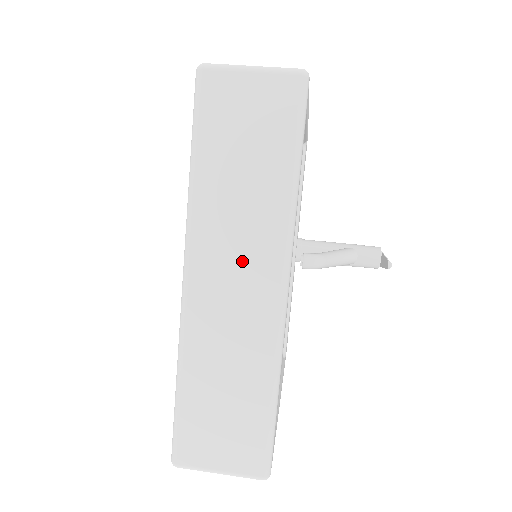
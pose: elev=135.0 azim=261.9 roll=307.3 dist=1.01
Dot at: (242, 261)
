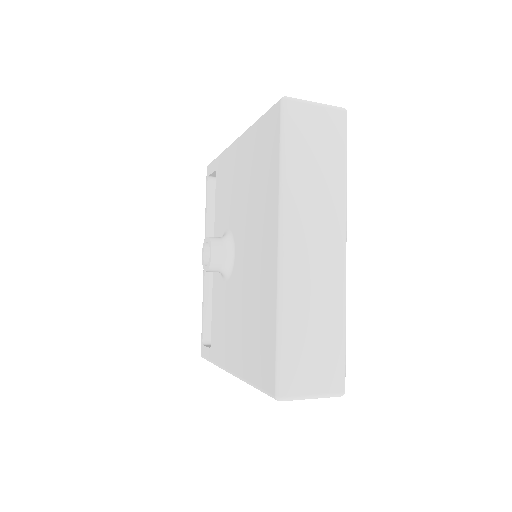
Dot at: (319, 230)
